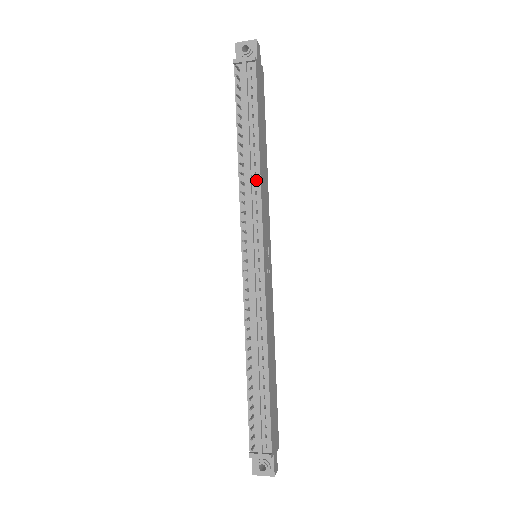
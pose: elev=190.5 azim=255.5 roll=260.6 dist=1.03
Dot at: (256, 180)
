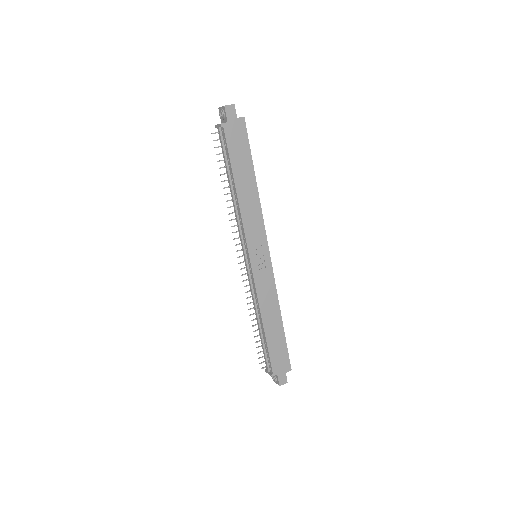
Dot at: (239, 211)
